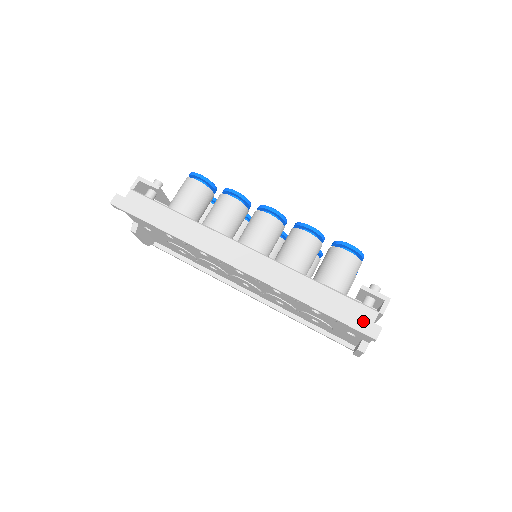
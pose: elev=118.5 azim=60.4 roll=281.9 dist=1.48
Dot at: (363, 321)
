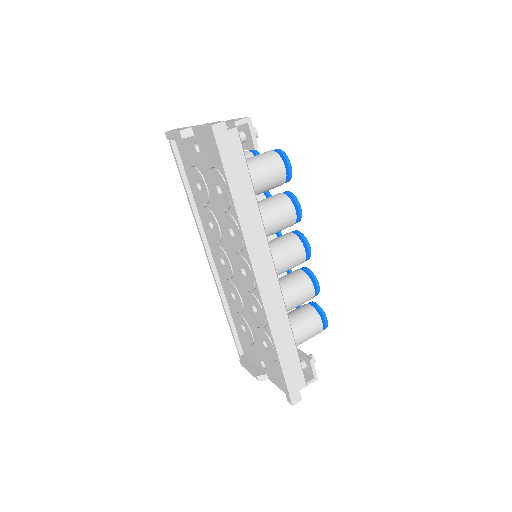
Dot at: (297, 388)
